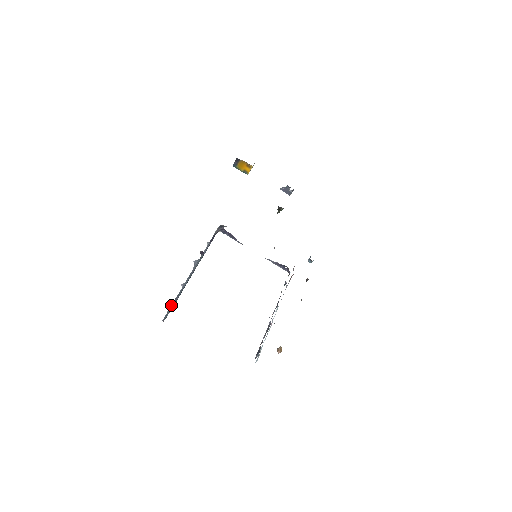
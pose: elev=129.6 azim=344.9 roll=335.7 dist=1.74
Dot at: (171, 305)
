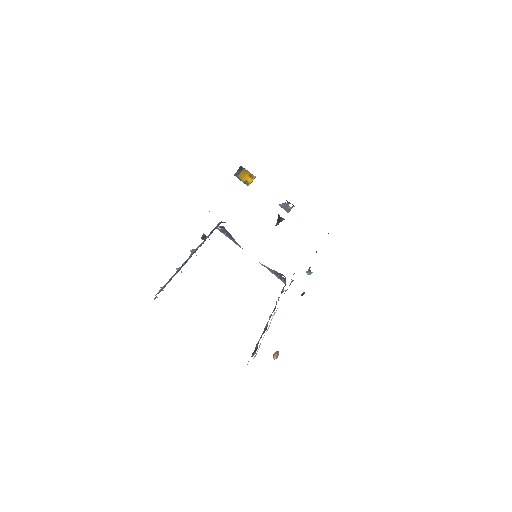
Dot at: (166, 283)
